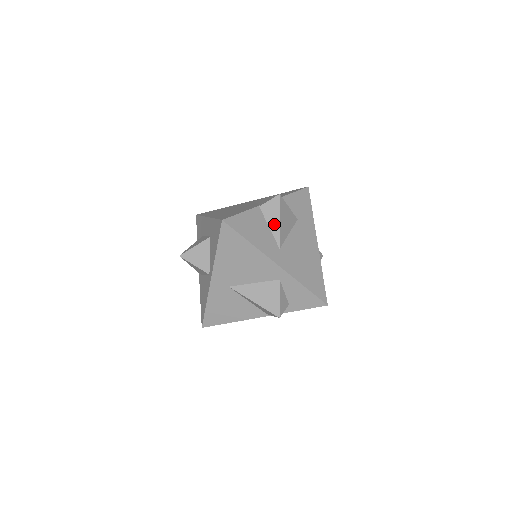
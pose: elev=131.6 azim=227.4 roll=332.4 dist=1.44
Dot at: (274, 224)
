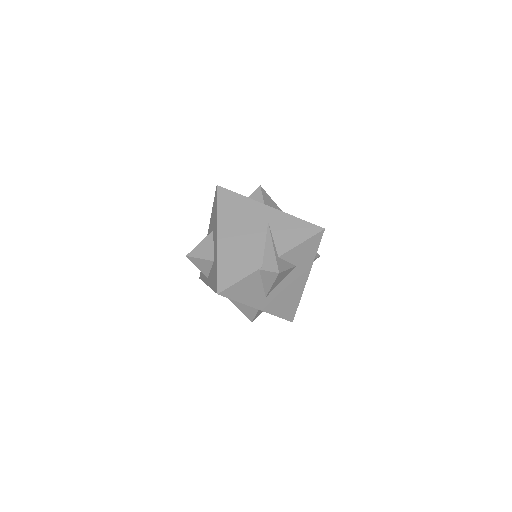
Dot at: (267, 284)
